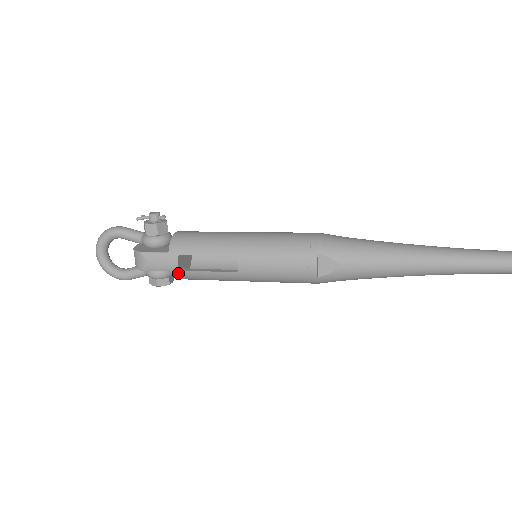
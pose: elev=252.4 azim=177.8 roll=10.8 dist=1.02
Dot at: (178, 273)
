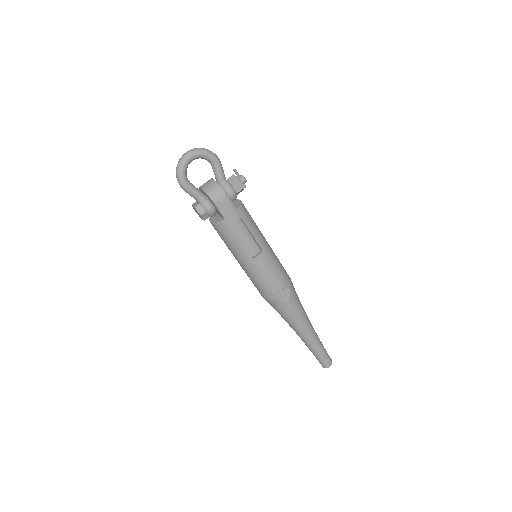
Dot at: (227, 225)
